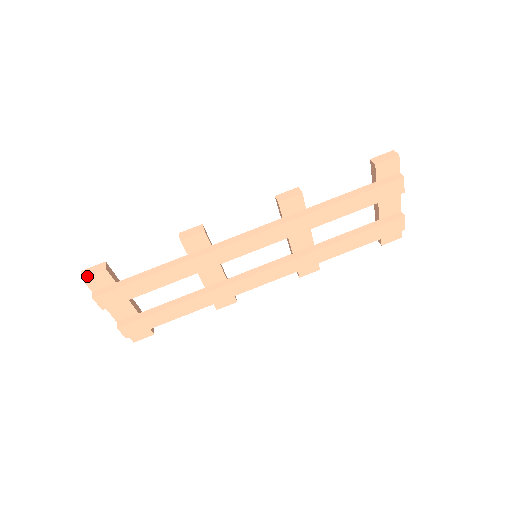
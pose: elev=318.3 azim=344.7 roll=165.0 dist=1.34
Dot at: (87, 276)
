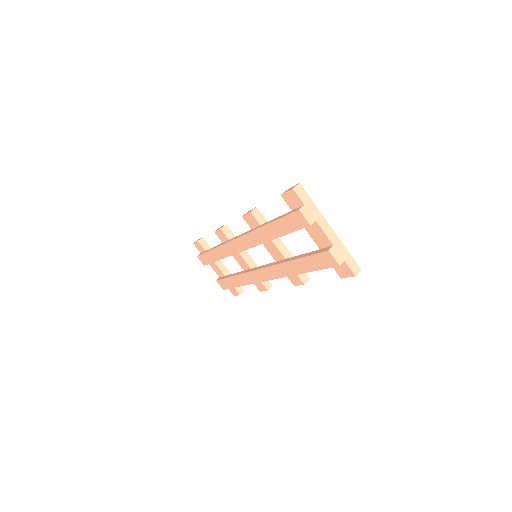
Dot at: (194, 243)
